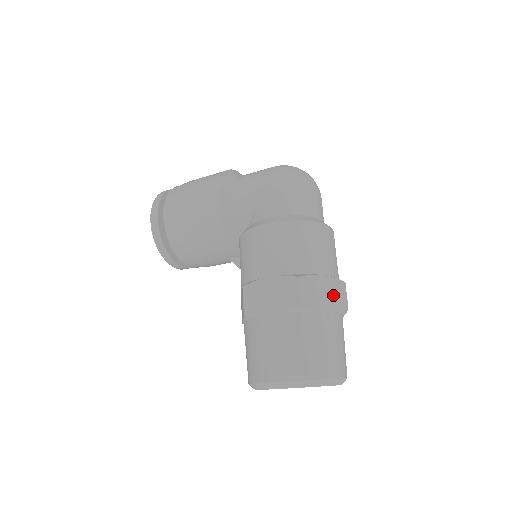
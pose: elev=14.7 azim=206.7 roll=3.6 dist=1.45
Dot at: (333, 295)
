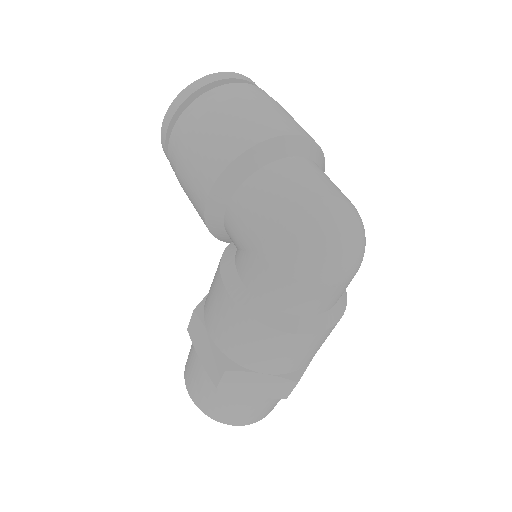
Dot at: (270, 388)
